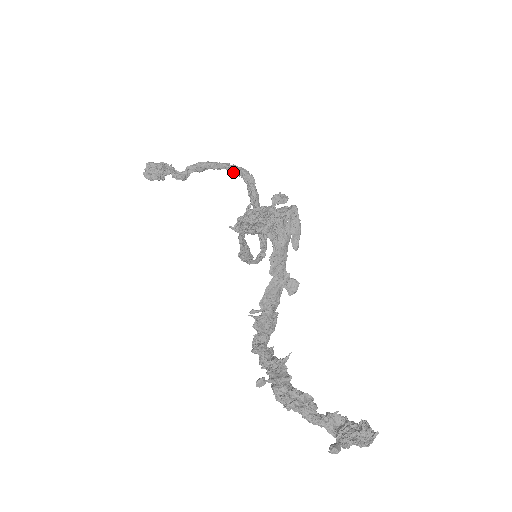
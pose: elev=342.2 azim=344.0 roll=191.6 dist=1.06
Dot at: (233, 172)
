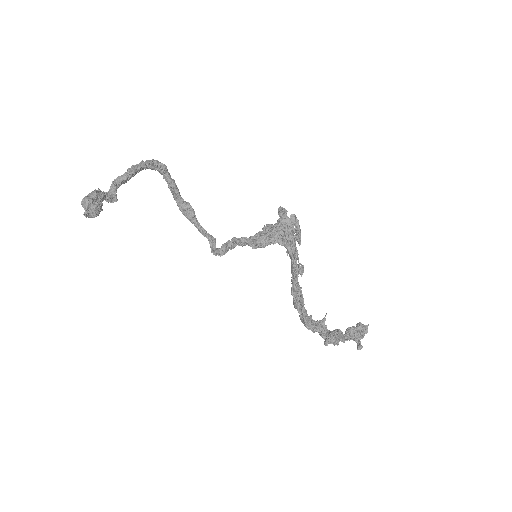
Dot at: occluded
